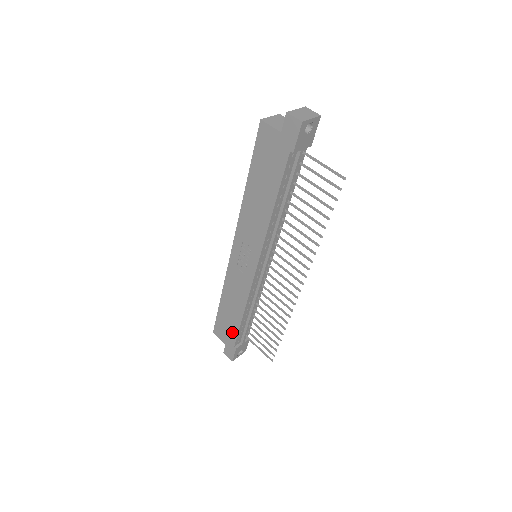
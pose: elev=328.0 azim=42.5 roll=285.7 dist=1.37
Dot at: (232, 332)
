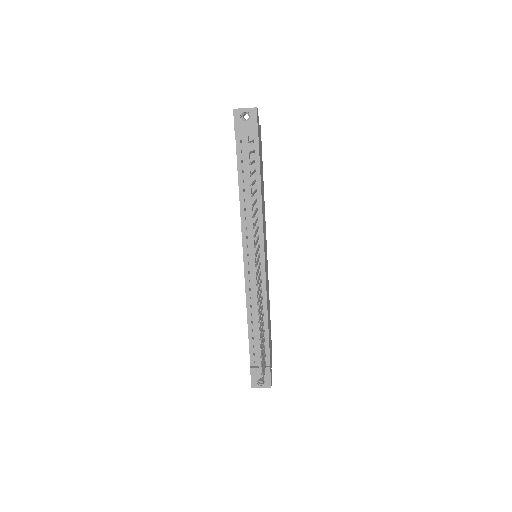
Dot at: occluded
